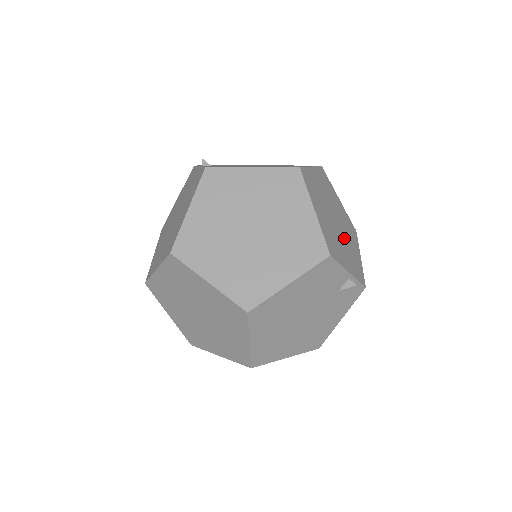
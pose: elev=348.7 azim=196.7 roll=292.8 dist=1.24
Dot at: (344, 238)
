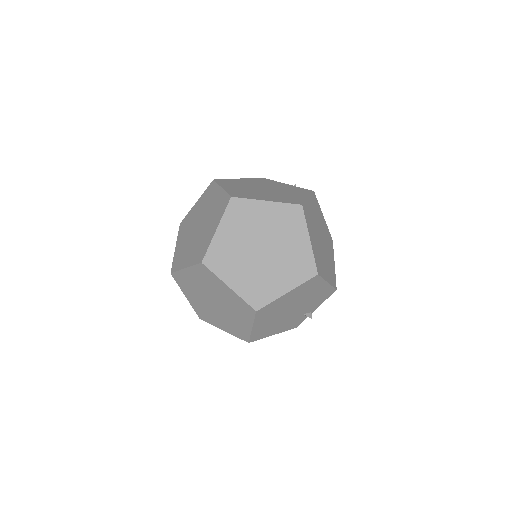
Dot at: occluded
